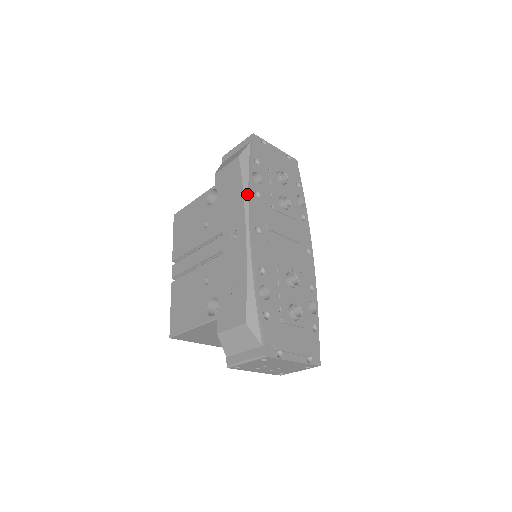
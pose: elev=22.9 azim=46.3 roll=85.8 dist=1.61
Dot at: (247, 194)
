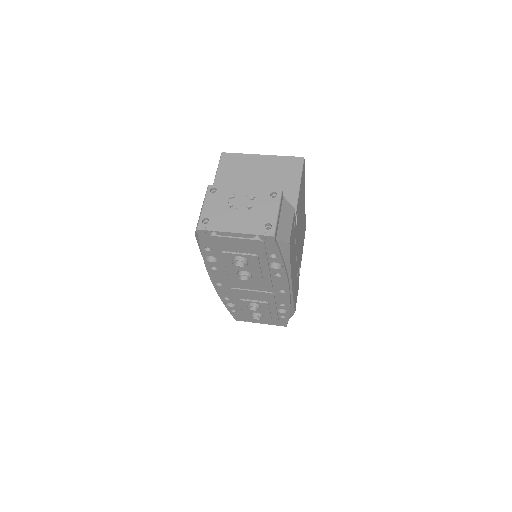
Dot at: occluded
